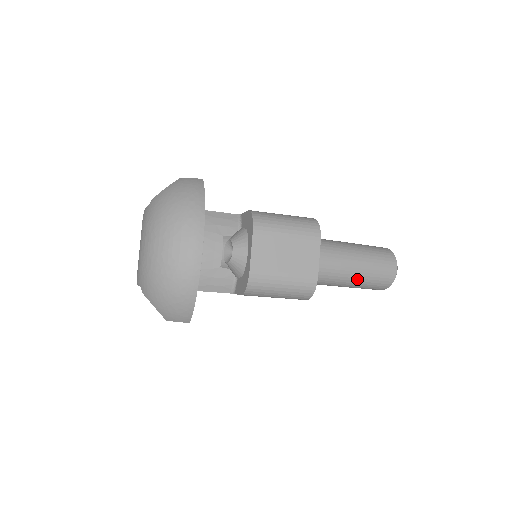
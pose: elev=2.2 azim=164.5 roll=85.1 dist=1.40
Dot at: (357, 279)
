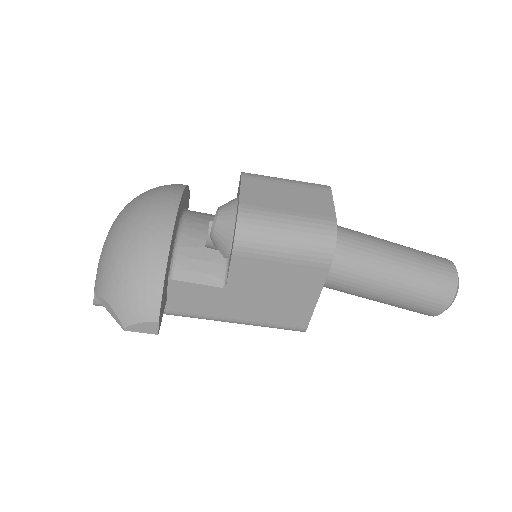
Dot at: (401, 269)
